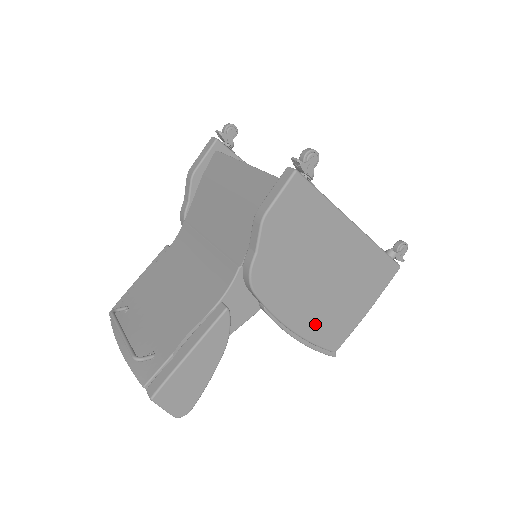
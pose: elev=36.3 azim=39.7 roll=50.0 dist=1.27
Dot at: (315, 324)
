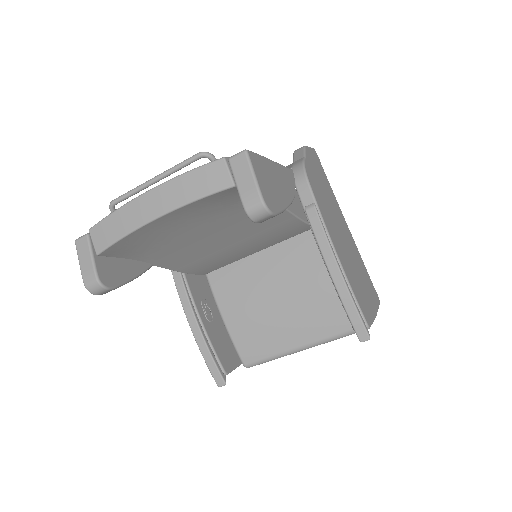
Dot at: (347, 270)
